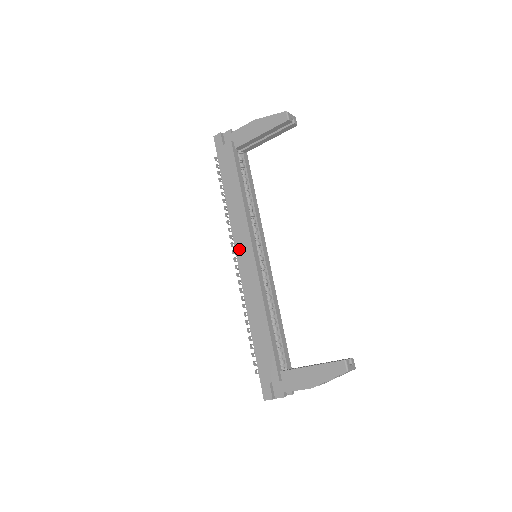
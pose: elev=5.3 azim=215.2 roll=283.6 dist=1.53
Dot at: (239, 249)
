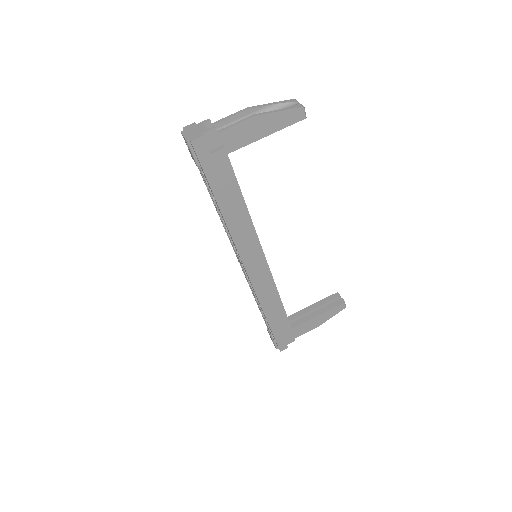
Dot at: (248, 262)
